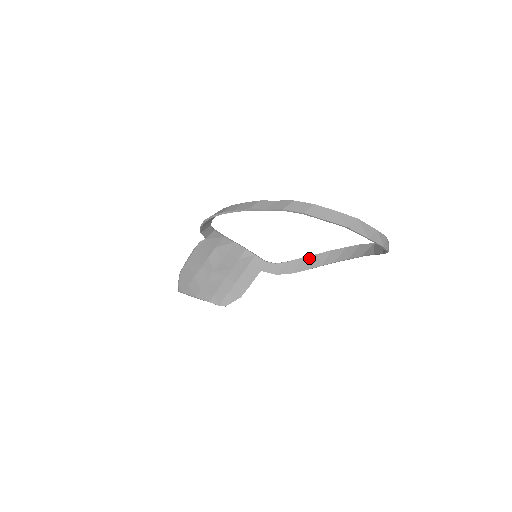
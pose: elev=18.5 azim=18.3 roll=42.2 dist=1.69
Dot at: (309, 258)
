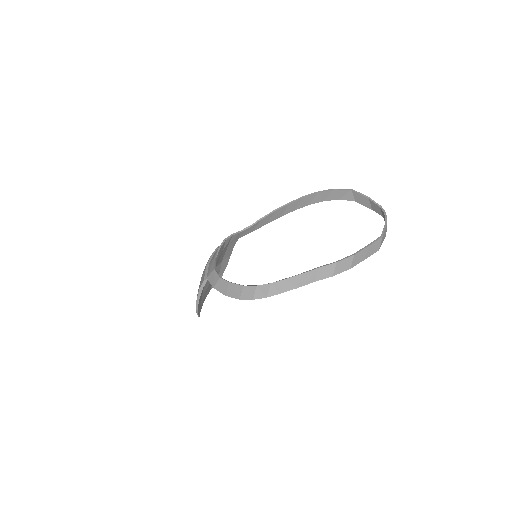
Dot at: (281, 209)
